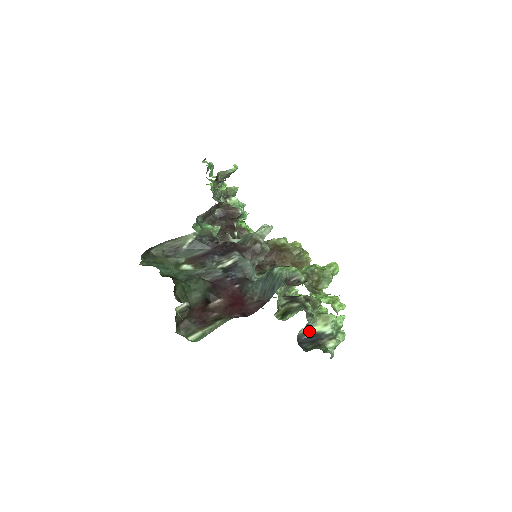
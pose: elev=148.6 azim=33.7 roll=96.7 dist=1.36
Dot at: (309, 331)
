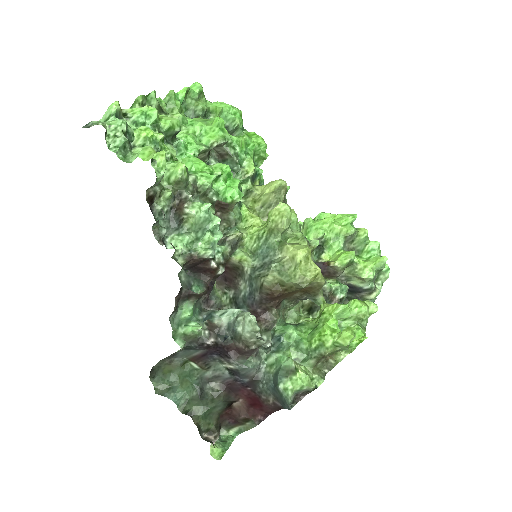
Dot at: (345, 284)
